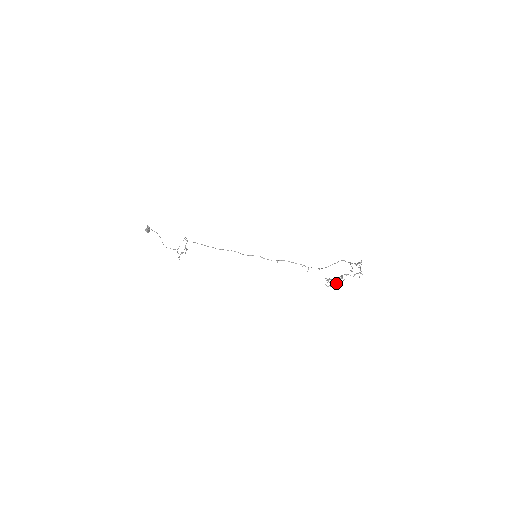
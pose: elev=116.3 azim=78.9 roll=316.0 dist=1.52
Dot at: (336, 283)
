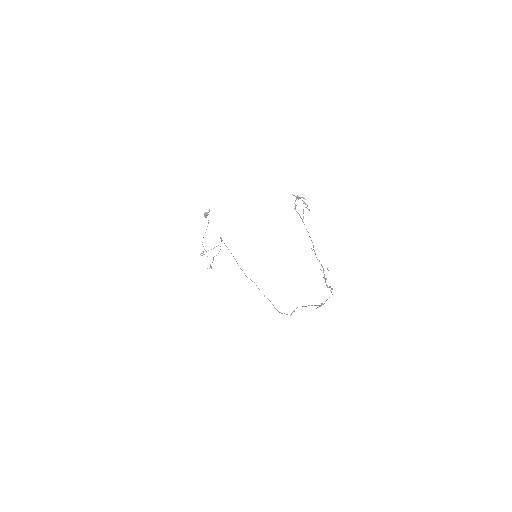
Dot at: (301, 197)
